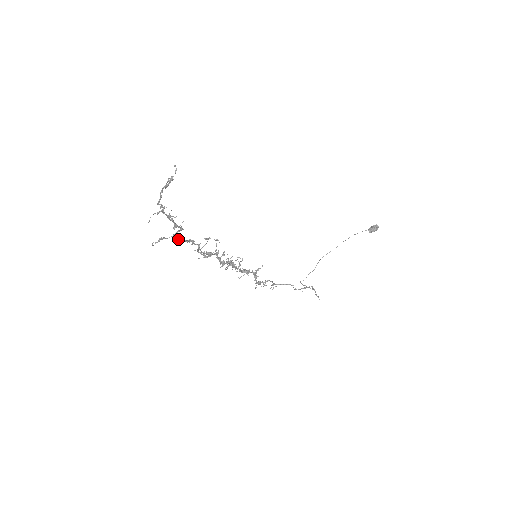
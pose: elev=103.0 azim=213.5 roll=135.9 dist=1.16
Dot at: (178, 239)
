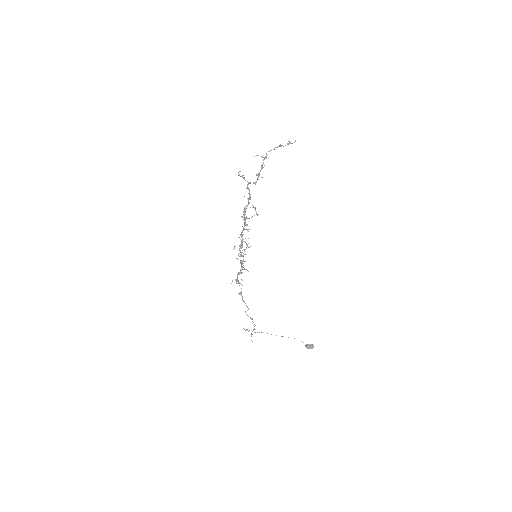
Dot at: occluded
